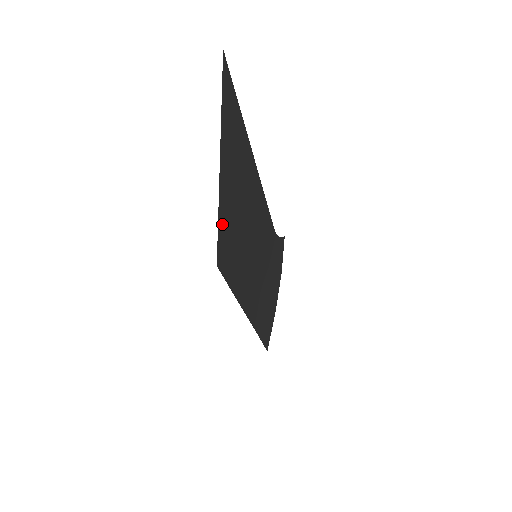
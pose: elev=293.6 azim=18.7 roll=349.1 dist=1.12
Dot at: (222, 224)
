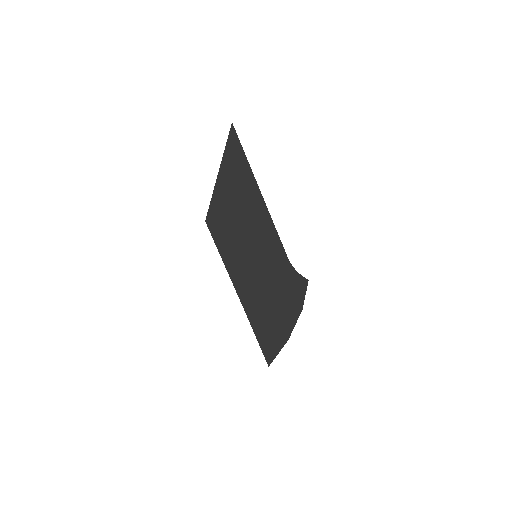
Dot at: (216, 202)
